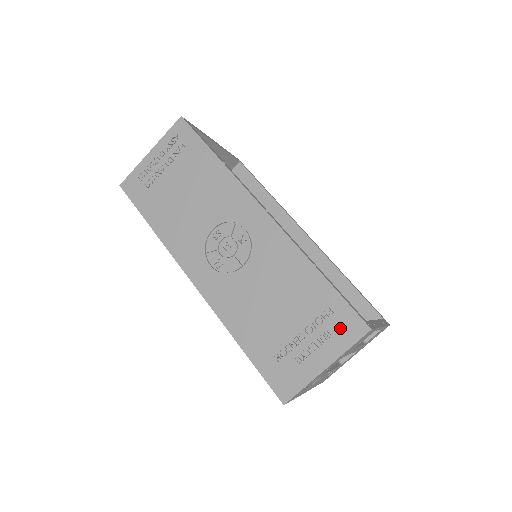
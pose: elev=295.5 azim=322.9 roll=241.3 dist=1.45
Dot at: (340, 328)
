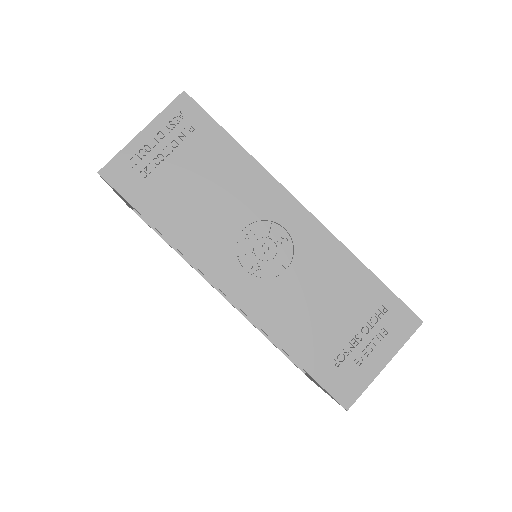
Dot at: (395, 324)
